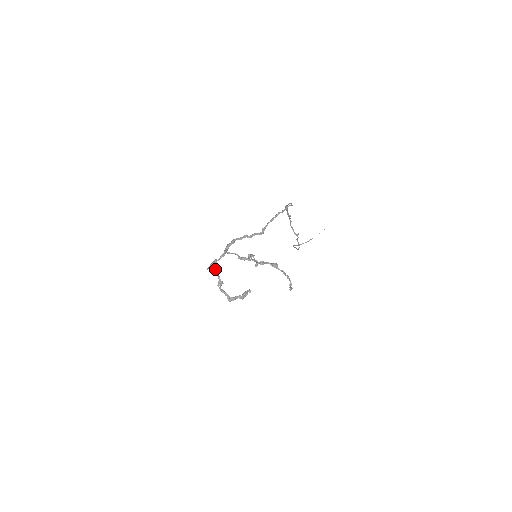
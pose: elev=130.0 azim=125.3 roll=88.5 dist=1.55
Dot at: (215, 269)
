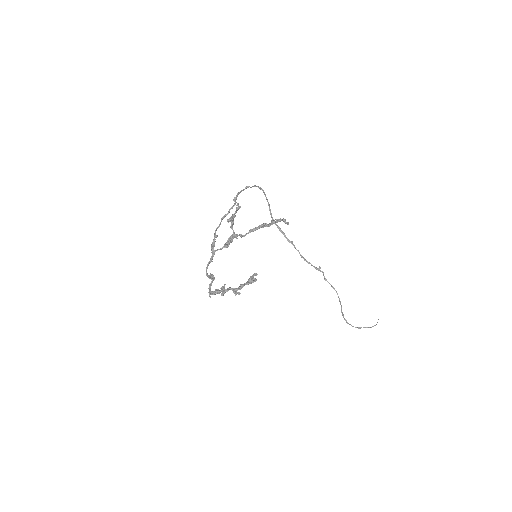
Dot at: (218, 292)
